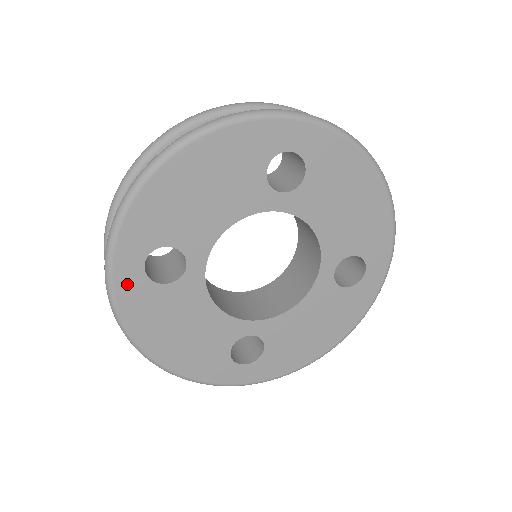
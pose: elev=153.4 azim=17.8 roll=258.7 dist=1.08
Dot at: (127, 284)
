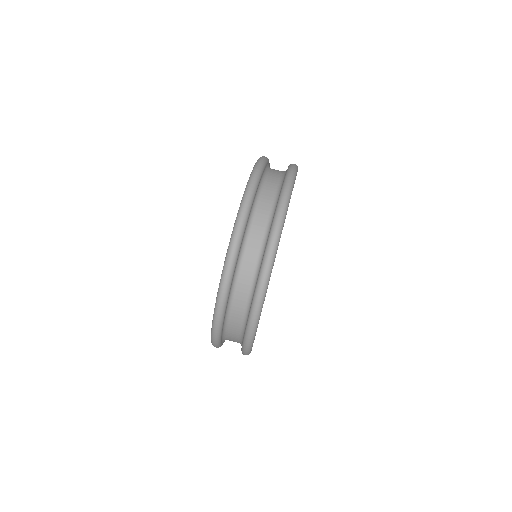
Dot at: occluded
